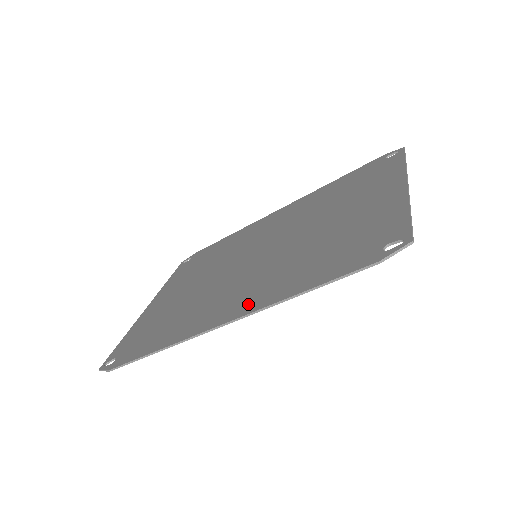
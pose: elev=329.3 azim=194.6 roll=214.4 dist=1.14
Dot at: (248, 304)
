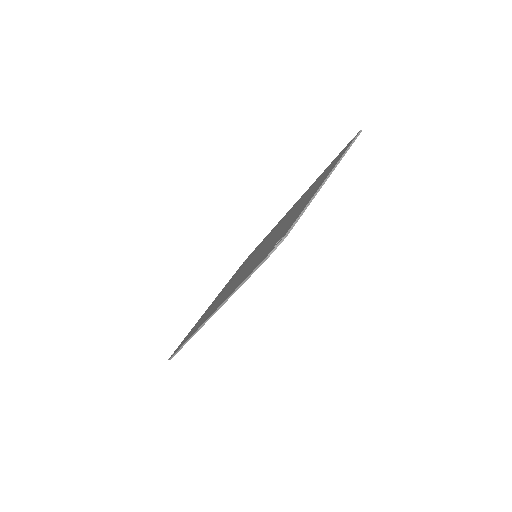
Dot at: (223, 300)
